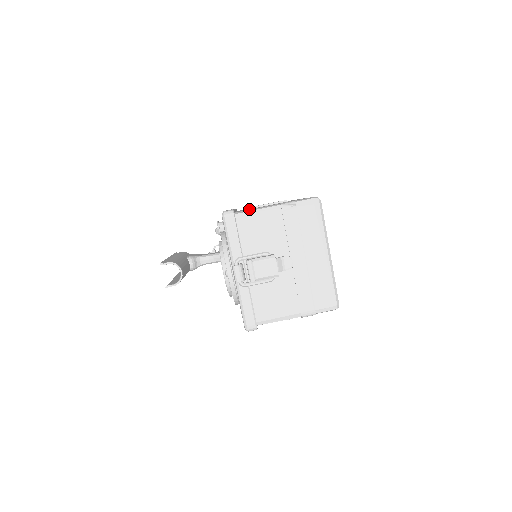
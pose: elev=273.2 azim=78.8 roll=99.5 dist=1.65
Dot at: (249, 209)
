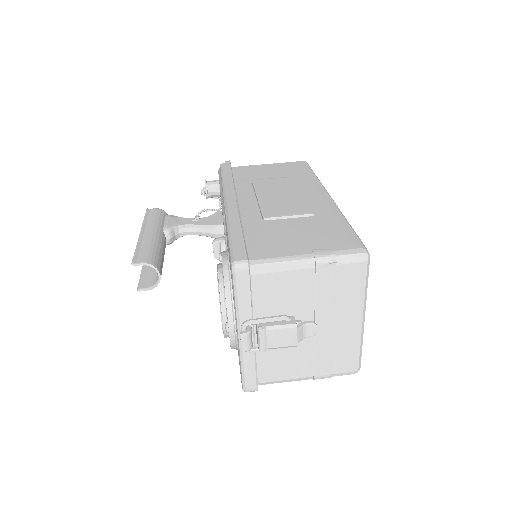
Dot at: (267, 245)
